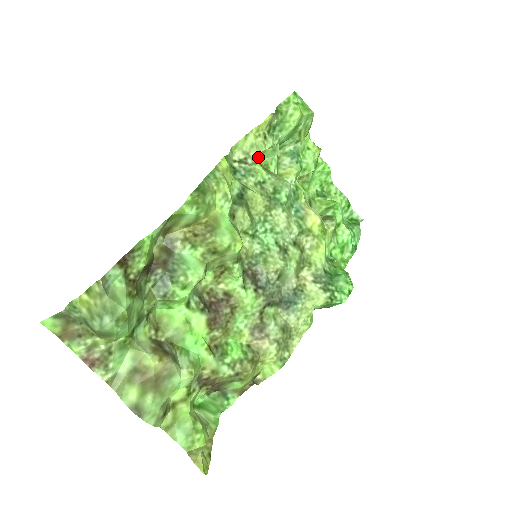
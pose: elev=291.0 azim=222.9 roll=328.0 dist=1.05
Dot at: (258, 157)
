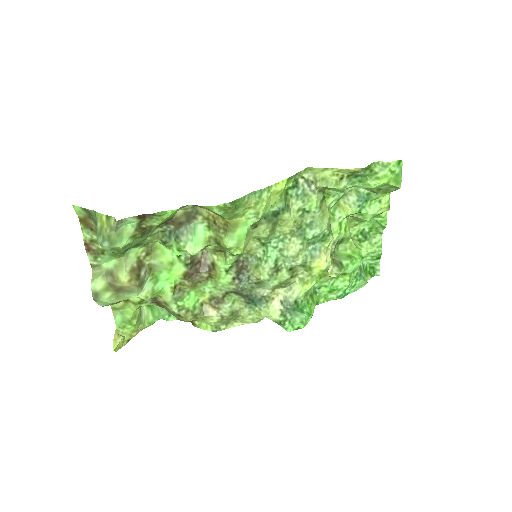
Dot at: (323, 188)
